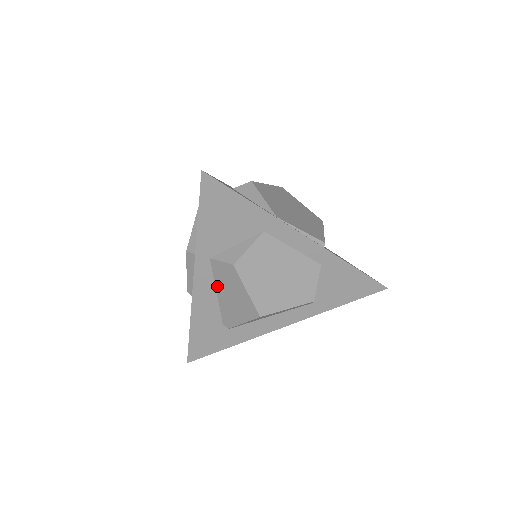
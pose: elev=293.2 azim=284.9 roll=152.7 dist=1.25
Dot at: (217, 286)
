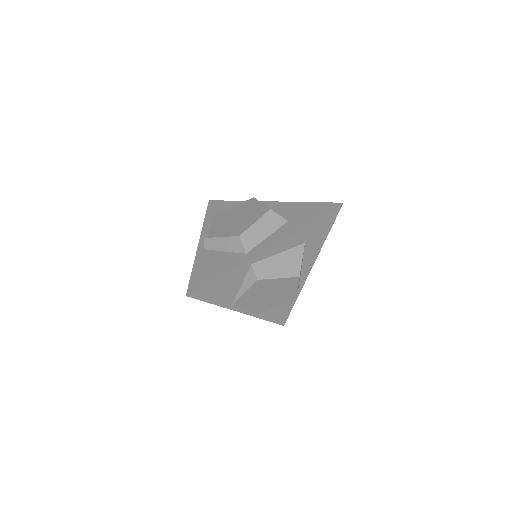
Dot at: occluded
